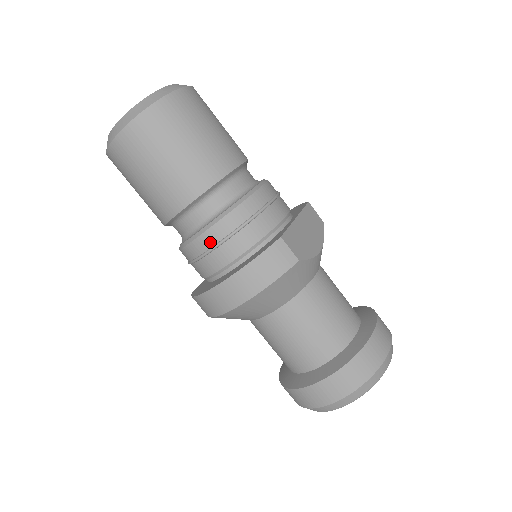
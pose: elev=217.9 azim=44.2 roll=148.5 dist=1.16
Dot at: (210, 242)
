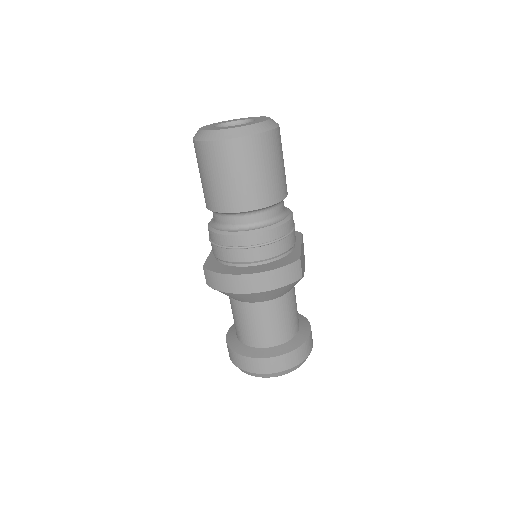
Dot at: (252, 242)
